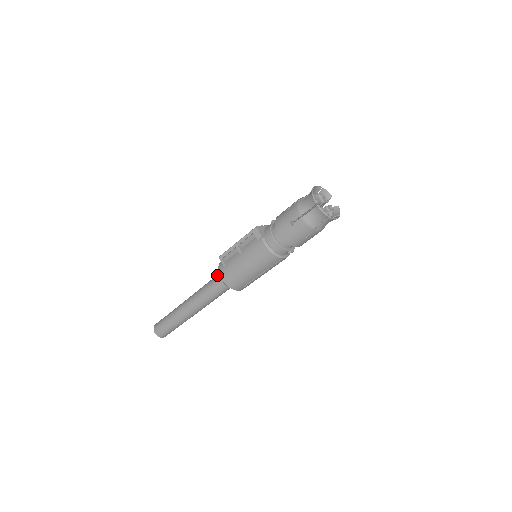
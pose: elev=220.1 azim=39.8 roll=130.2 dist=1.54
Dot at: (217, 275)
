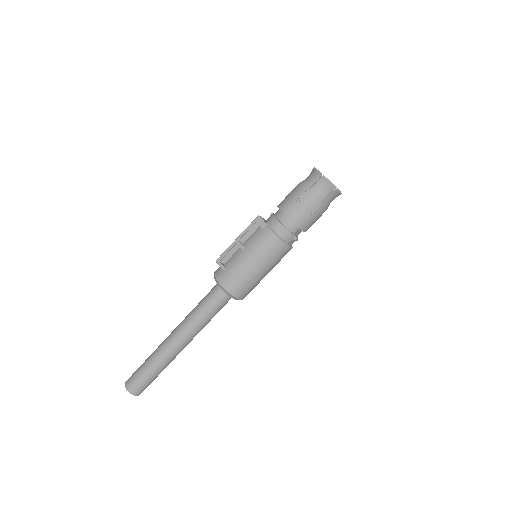
Dot at: (211, 289)
